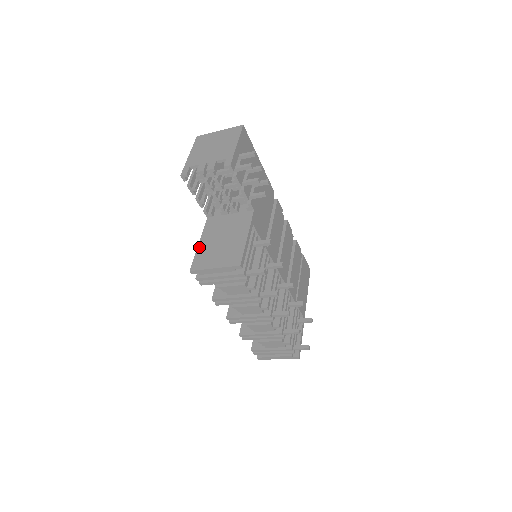
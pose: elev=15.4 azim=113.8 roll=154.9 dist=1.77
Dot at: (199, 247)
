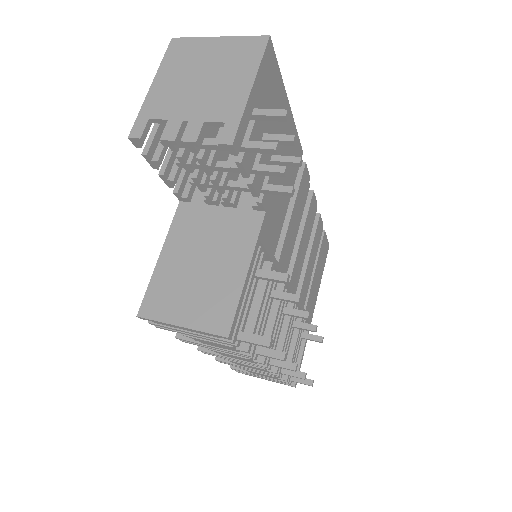
Dot at: (159, 266)
